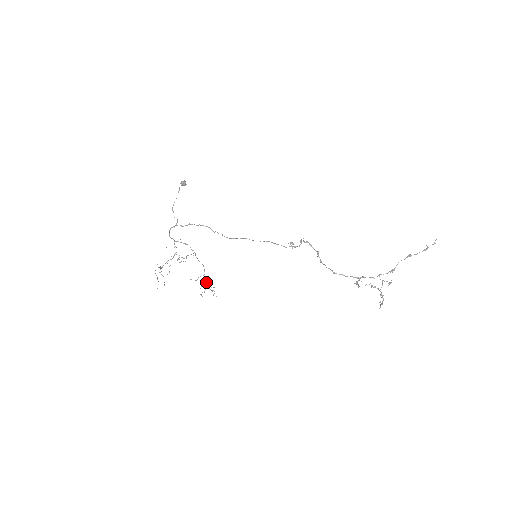
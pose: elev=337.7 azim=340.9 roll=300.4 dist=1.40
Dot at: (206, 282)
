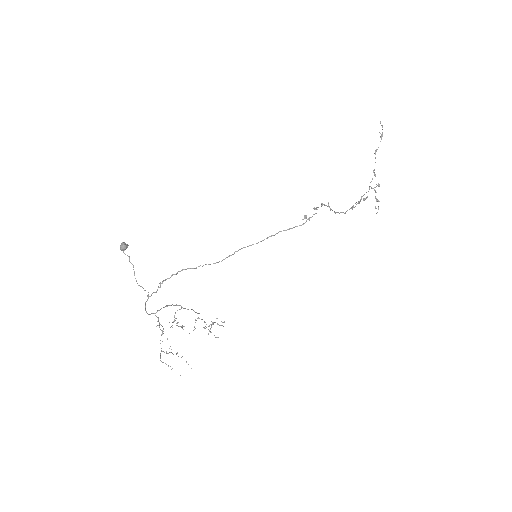
Dot at: (204, 322)
